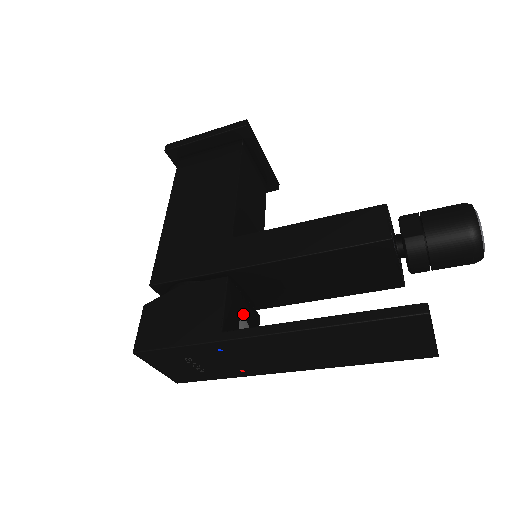
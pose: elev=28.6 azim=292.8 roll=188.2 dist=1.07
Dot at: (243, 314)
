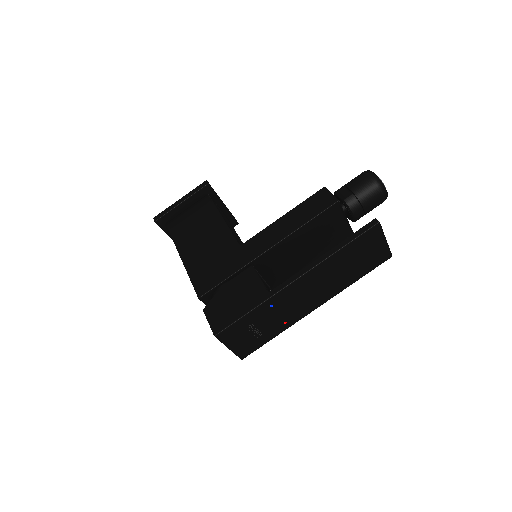
Dot at: (269, 288)
